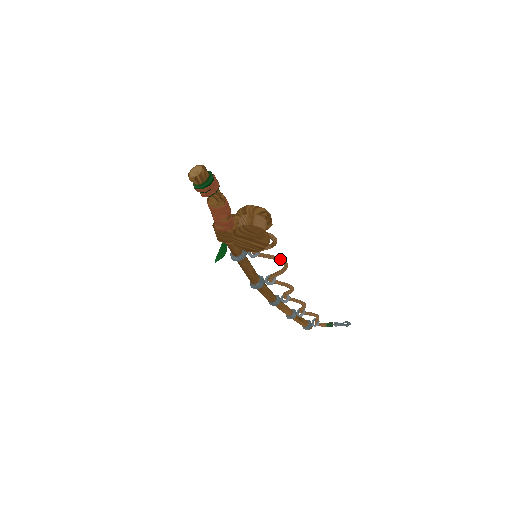
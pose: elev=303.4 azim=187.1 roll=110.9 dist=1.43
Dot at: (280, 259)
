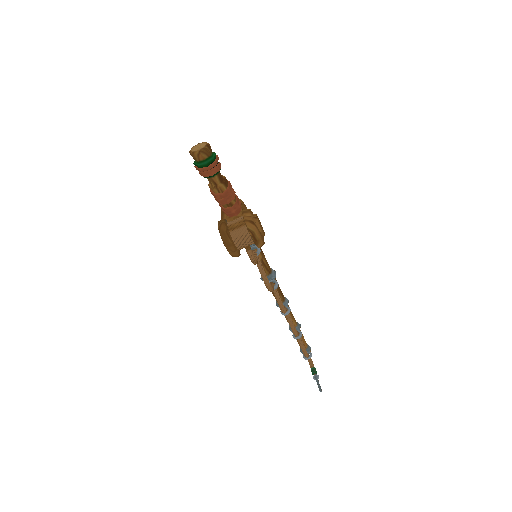
Dot at: (264, 279)
